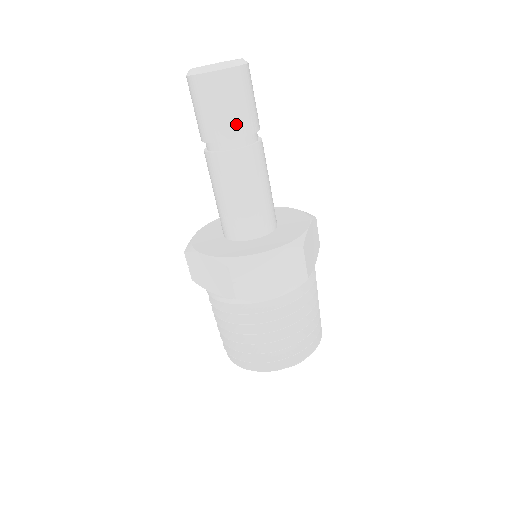
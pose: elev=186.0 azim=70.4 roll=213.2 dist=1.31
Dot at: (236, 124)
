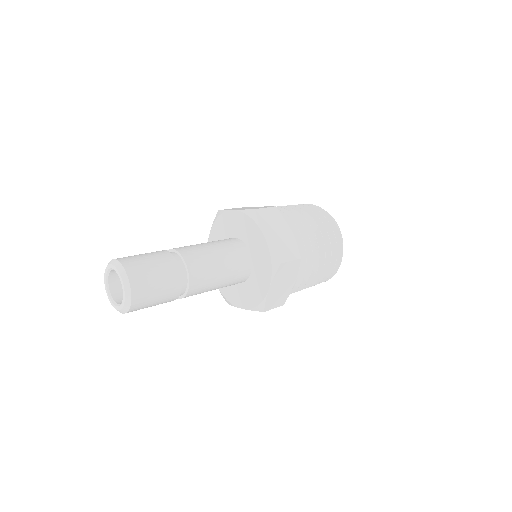
Dot at: occluded
